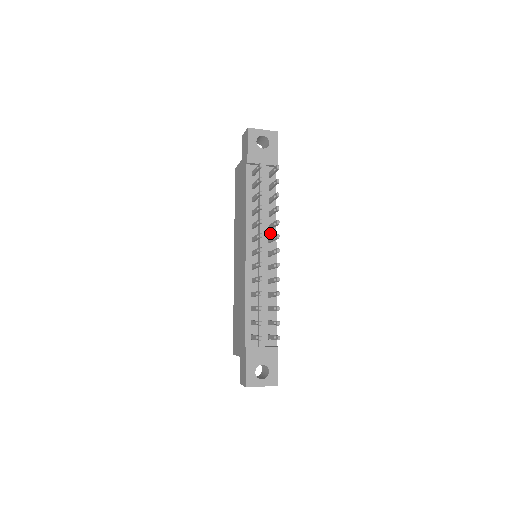
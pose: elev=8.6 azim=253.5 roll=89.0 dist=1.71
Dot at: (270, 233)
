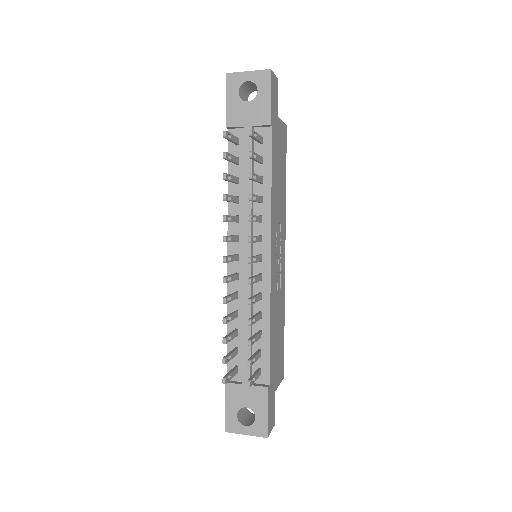
Dot at: (262, 227)
